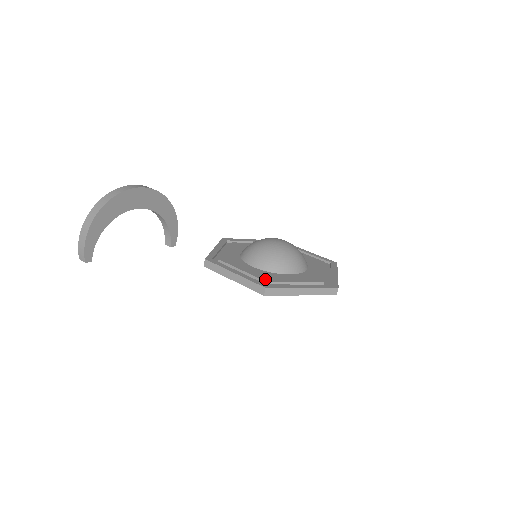
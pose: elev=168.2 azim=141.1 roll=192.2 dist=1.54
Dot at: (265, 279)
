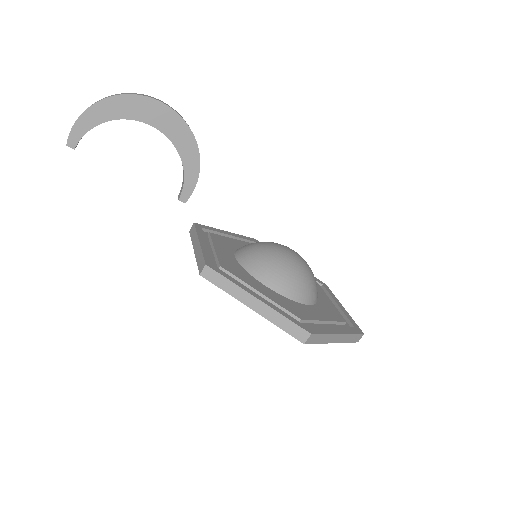
Dot at: (224, 265)
